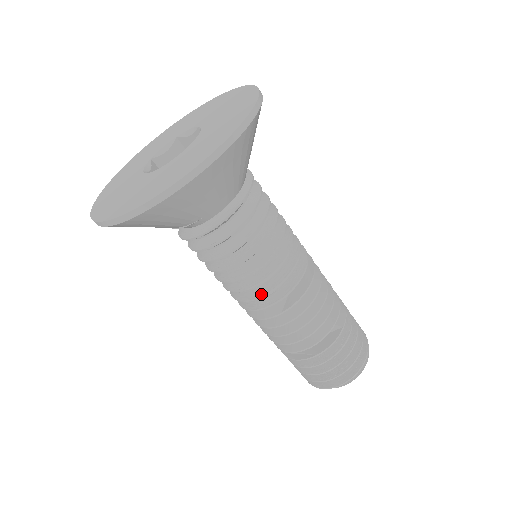
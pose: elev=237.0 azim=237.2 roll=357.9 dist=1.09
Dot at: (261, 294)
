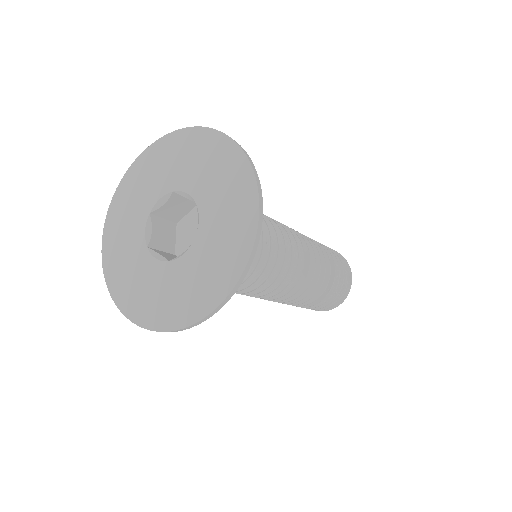
Dot at: (290, 278)
